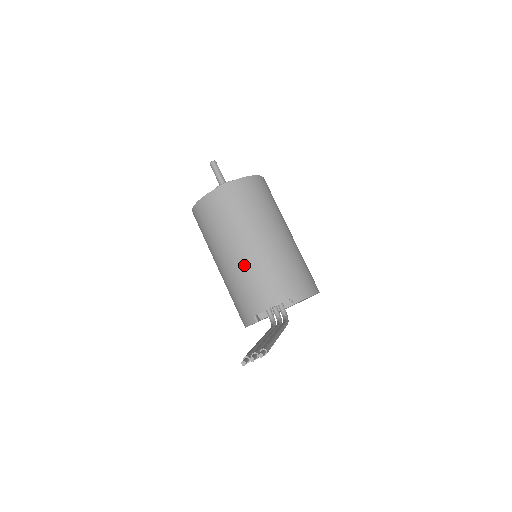
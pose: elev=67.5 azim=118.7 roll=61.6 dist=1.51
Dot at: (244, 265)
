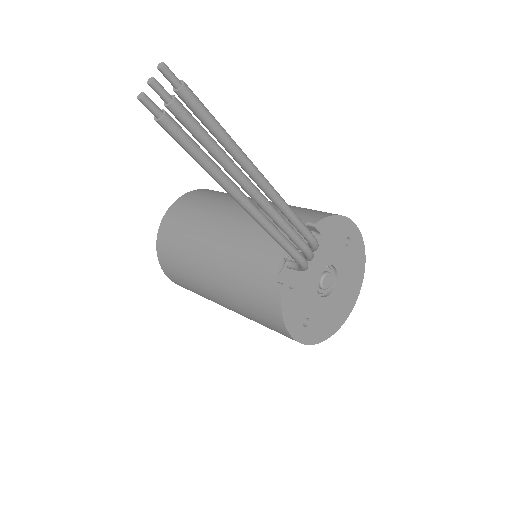
Dot at: (227, 242)
